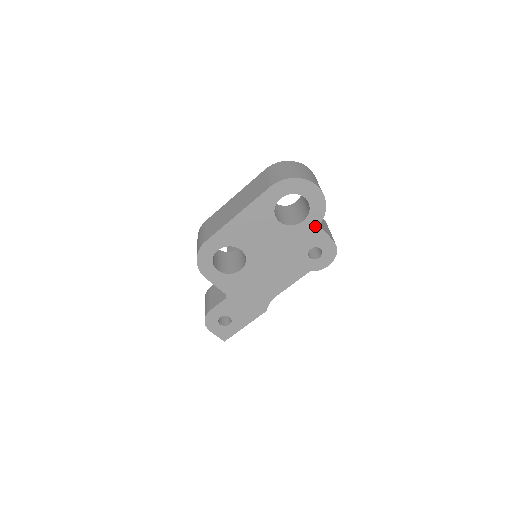
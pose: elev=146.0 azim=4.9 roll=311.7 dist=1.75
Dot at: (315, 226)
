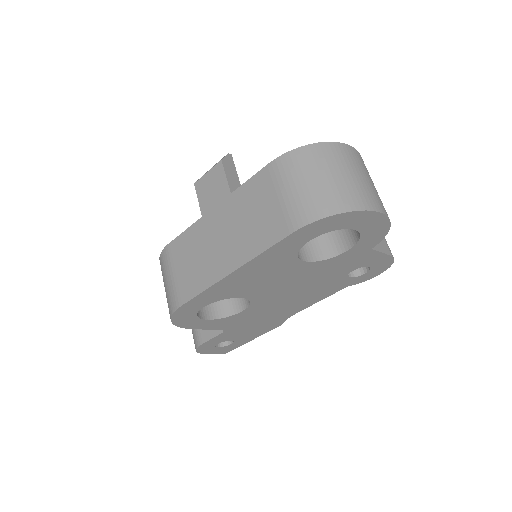
Dot at: (365, 251)
